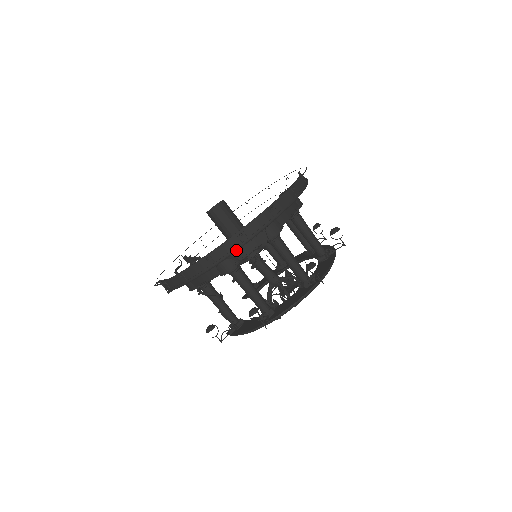
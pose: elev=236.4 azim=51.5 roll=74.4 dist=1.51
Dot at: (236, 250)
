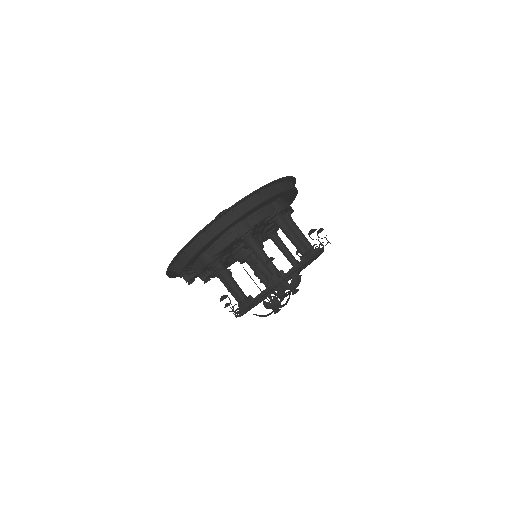
Dot at: (257, 205)
